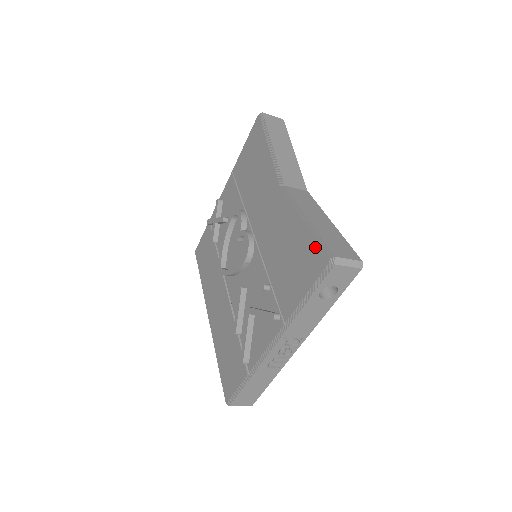
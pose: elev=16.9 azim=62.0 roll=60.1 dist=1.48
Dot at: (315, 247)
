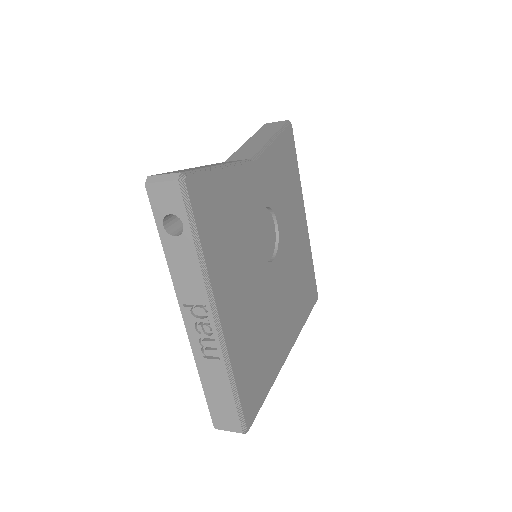
Dot at: occluded
